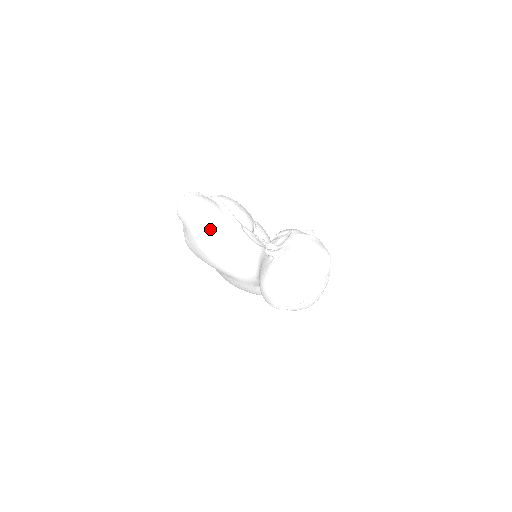
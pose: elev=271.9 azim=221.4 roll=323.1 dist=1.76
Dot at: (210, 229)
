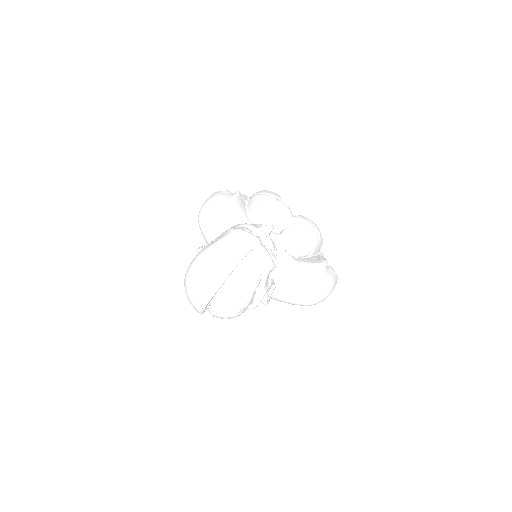
Dot at: (206, 226)
